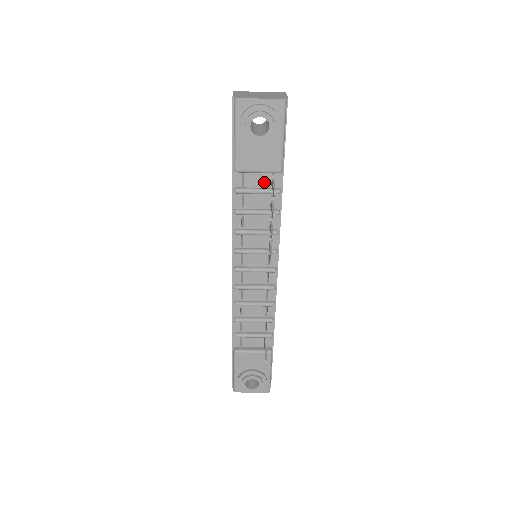
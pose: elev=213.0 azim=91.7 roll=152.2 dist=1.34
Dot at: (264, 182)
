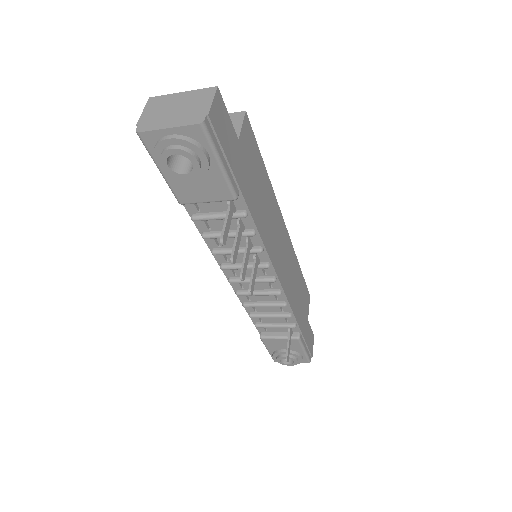
Dot at: (223, 206)
